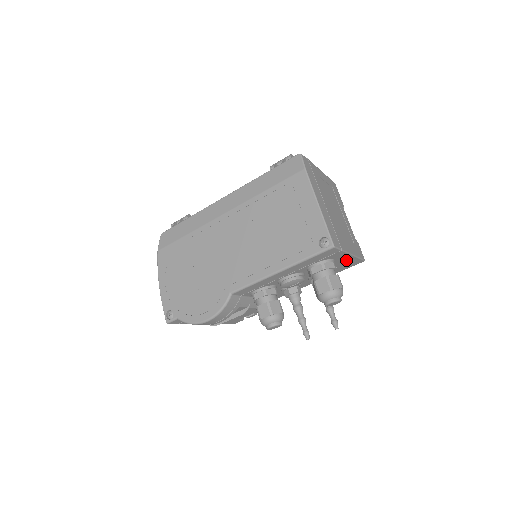
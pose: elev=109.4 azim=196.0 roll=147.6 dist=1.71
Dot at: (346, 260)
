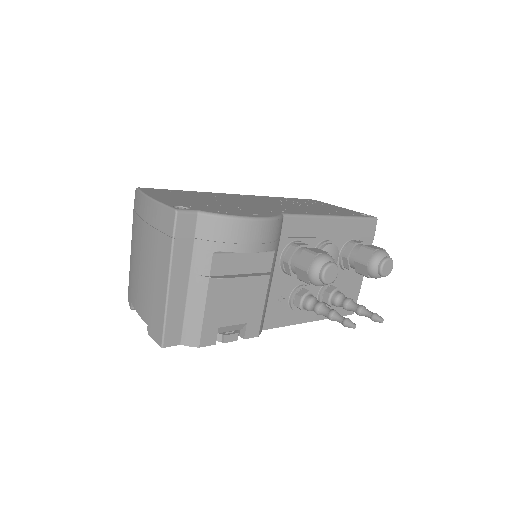
Dot at: (356, 280)
